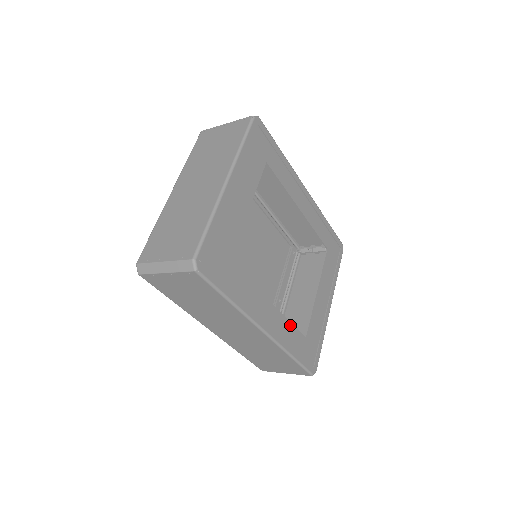
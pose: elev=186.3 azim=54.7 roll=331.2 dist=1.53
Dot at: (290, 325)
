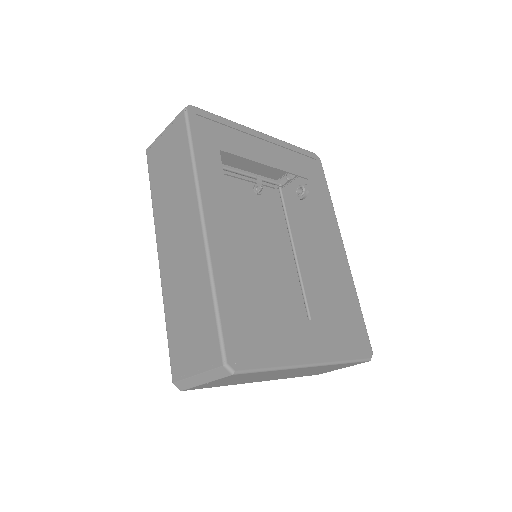
Dot at: (239, 275)
